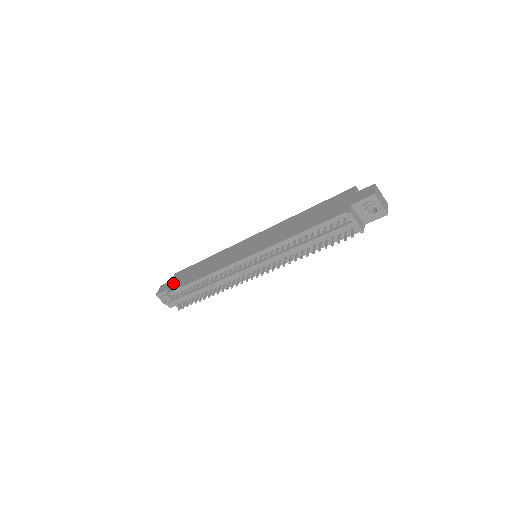
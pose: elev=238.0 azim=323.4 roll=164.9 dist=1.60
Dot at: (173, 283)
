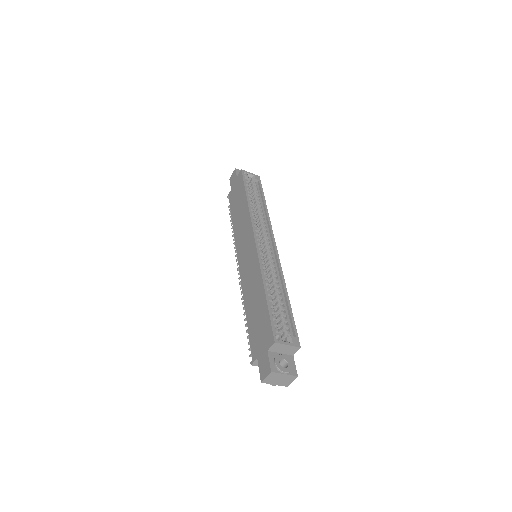
Dot at: (234, 187)
